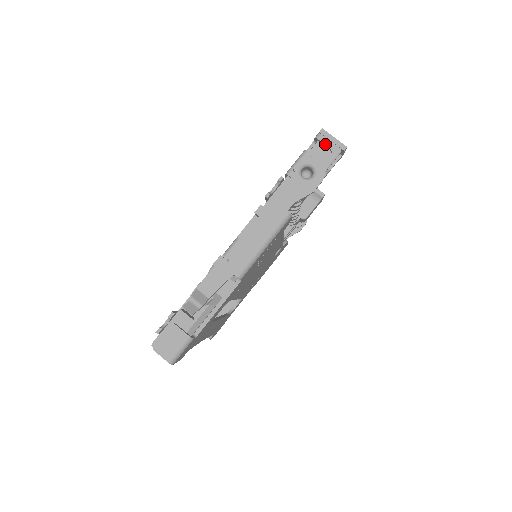
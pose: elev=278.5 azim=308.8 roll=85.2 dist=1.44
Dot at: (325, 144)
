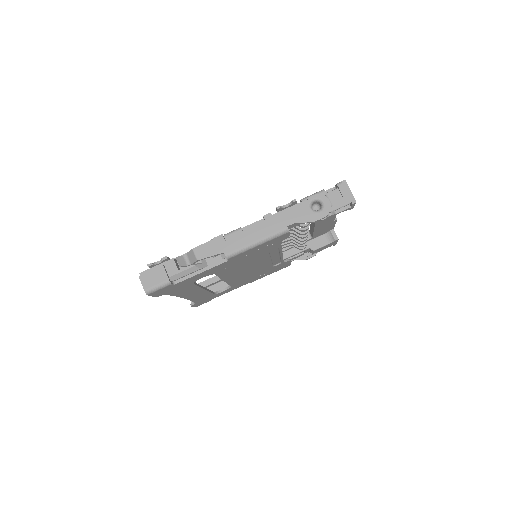
Dot at: (341, 192)
